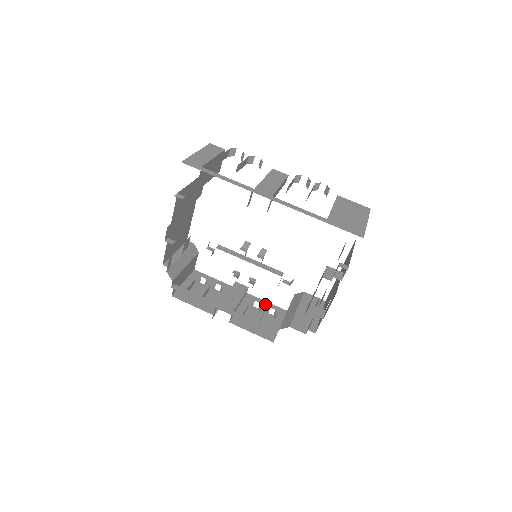
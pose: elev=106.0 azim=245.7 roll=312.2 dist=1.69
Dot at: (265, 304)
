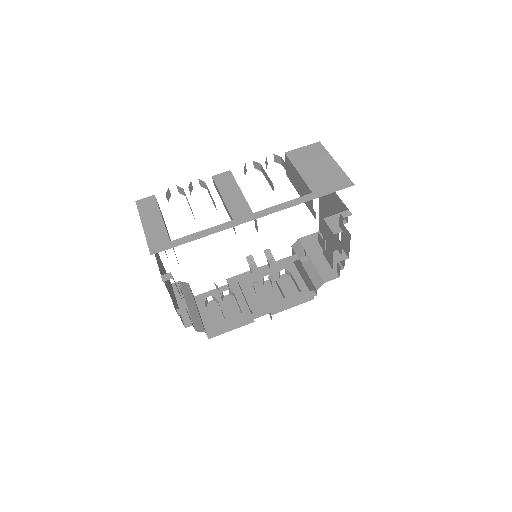
Dot at: (273, 272)
